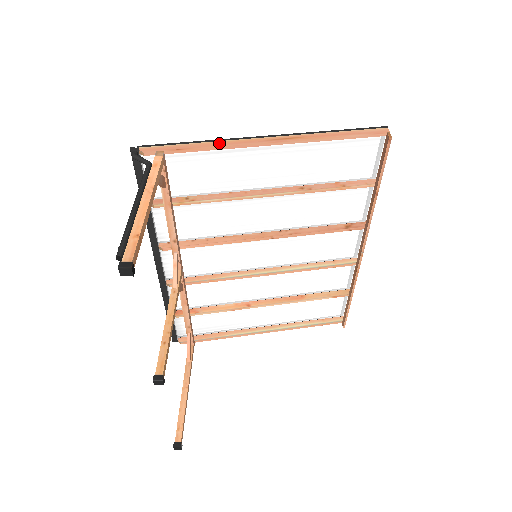
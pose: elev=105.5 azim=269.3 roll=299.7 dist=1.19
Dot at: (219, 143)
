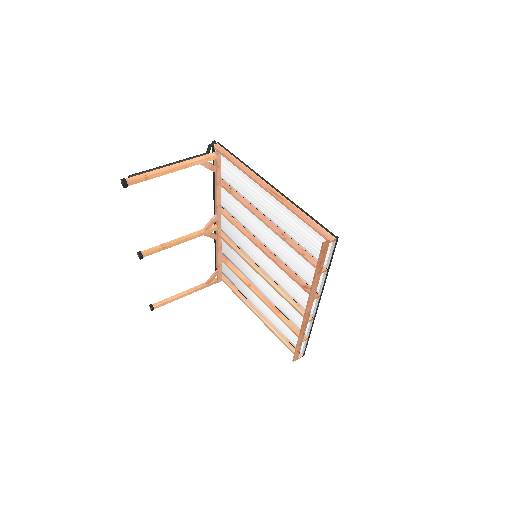
Dot at: (247, 169)
